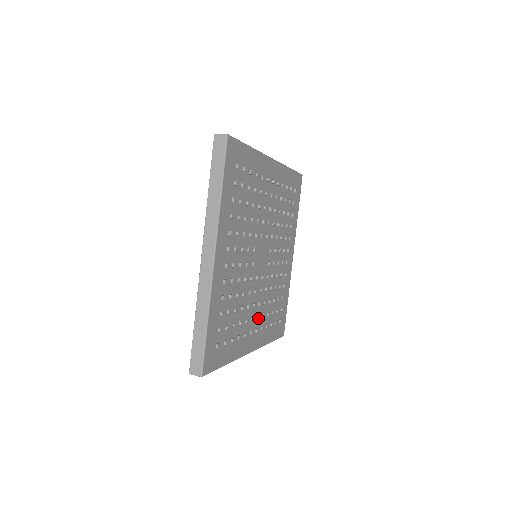
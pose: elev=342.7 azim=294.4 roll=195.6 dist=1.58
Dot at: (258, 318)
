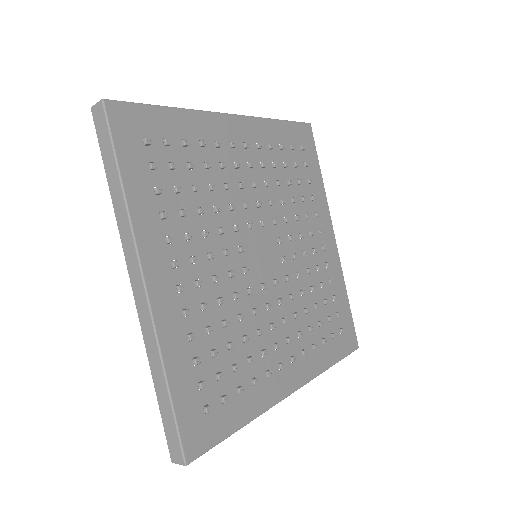
Dot at: (288, 341)
